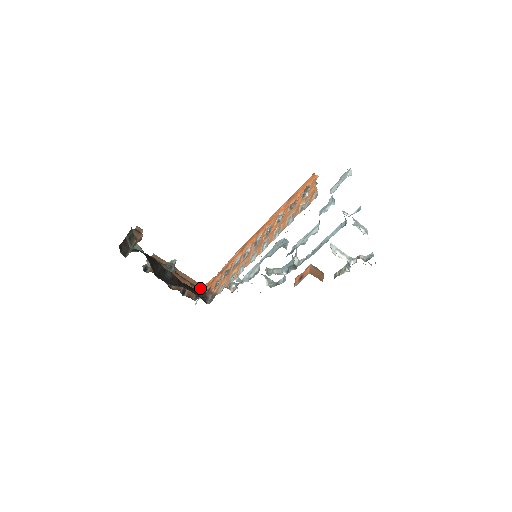
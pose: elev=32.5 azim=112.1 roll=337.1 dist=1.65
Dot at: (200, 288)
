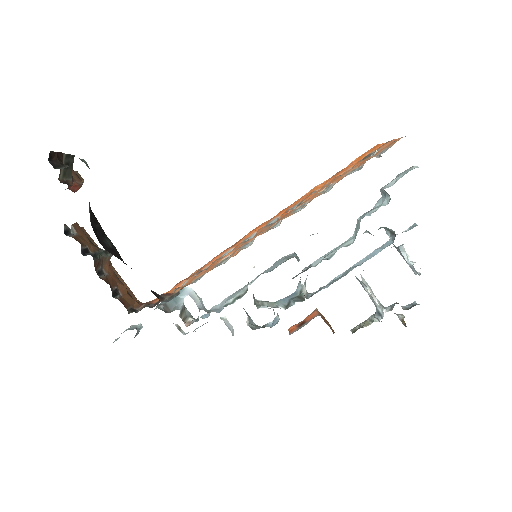
Dot at: occluded
